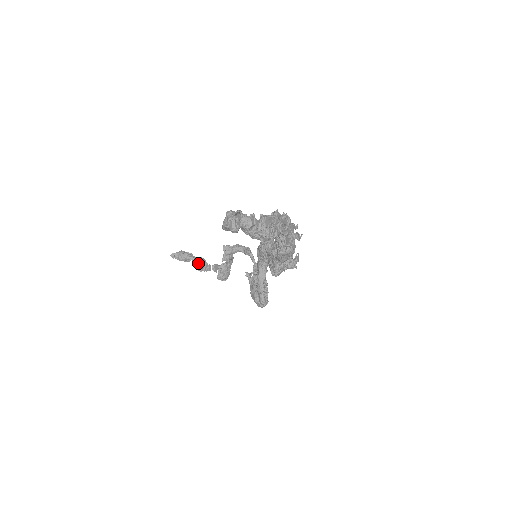
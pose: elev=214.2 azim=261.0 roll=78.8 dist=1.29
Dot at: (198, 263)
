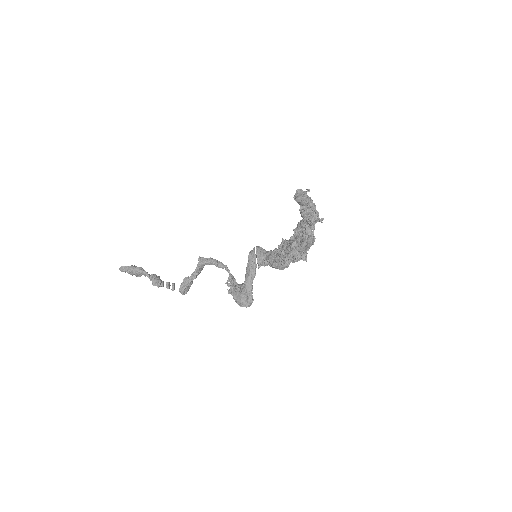
Dot at: (154, 277)
